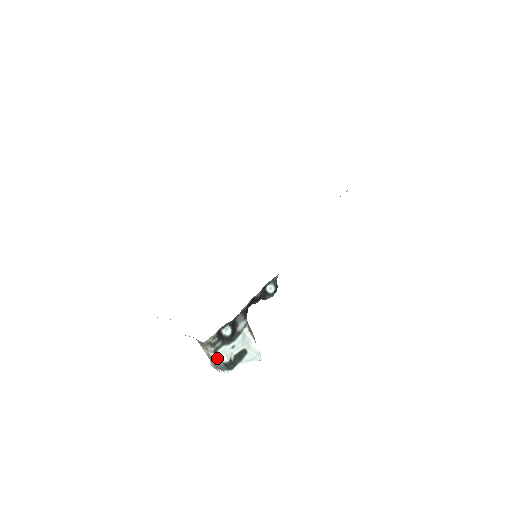
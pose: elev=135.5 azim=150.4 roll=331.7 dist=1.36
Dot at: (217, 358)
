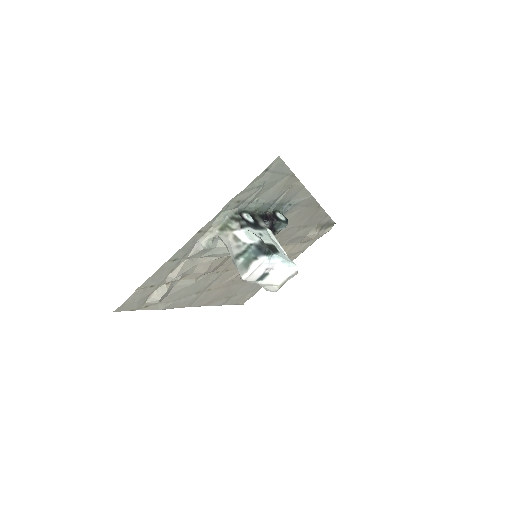
Dot at: (246, 236)
